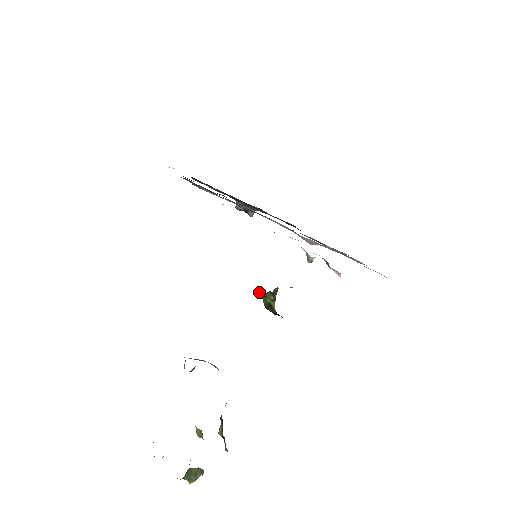
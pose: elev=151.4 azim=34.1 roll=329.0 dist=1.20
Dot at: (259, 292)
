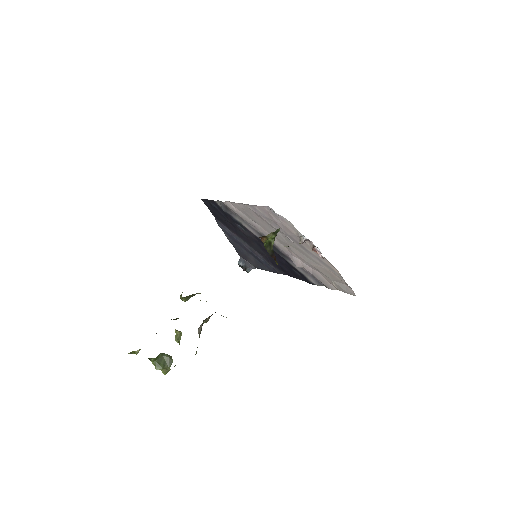
Dot at: (263, 239)
